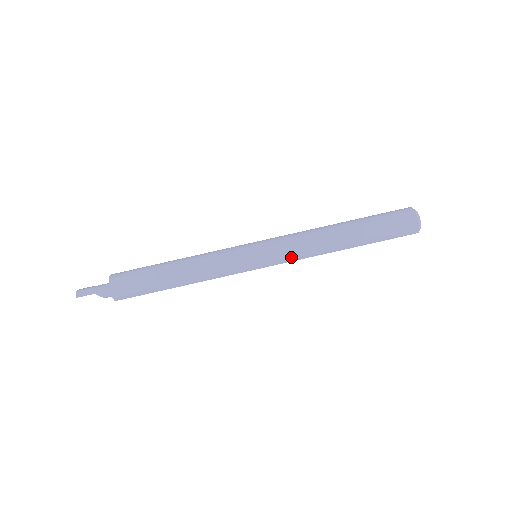
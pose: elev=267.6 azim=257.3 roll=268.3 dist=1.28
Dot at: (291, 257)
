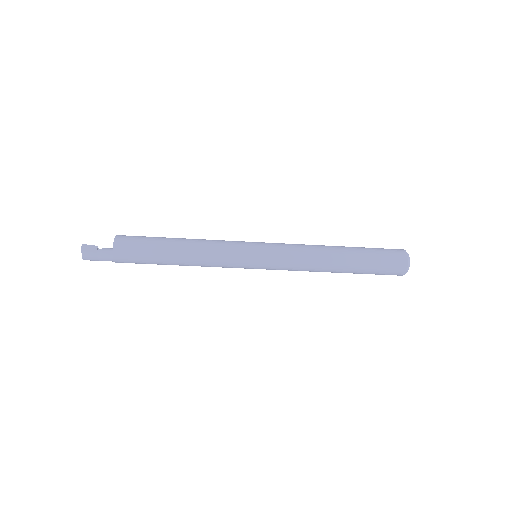
Dot at: occluded
